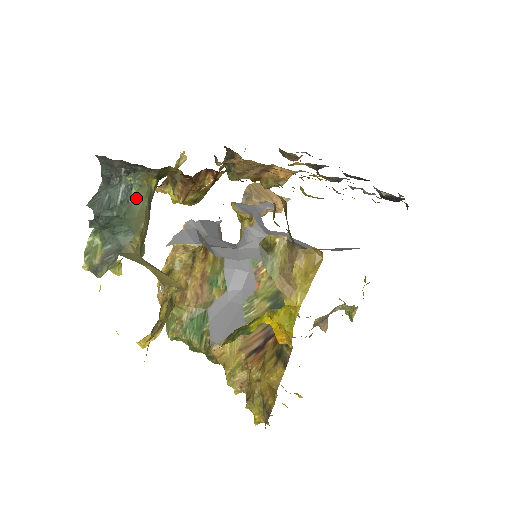
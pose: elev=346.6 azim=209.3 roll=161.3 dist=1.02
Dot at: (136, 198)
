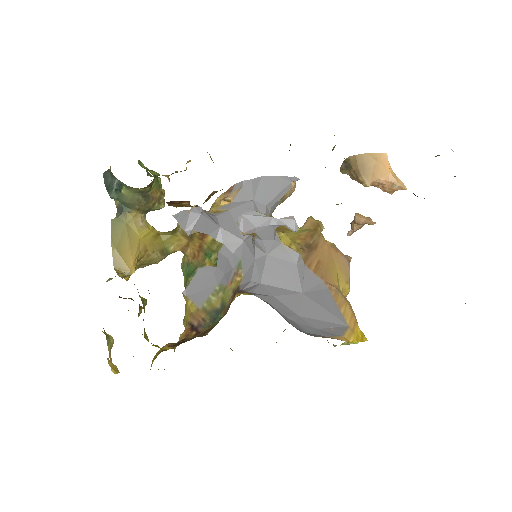
Dot at: (127, 192)
